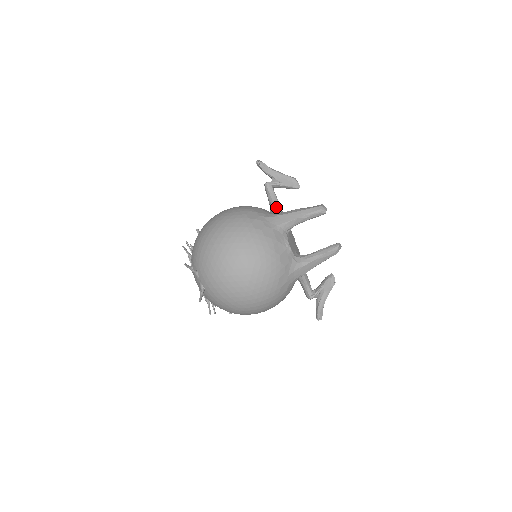
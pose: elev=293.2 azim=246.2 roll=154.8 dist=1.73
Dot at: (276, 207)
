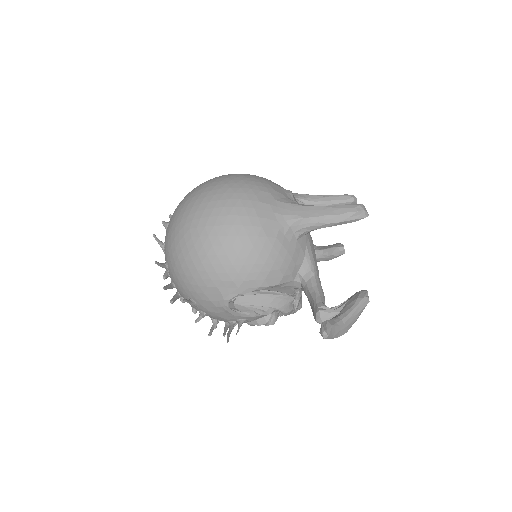
Dot at: occluded
